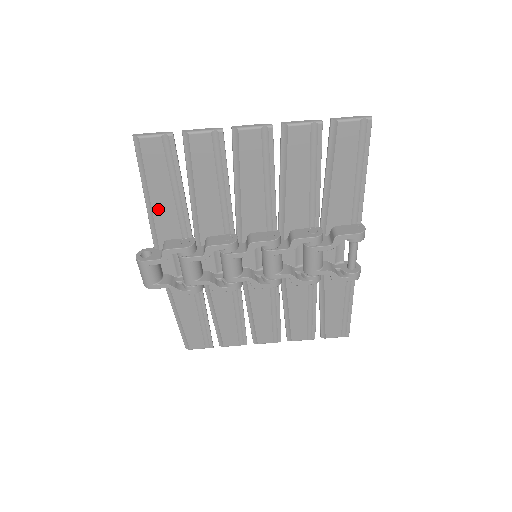
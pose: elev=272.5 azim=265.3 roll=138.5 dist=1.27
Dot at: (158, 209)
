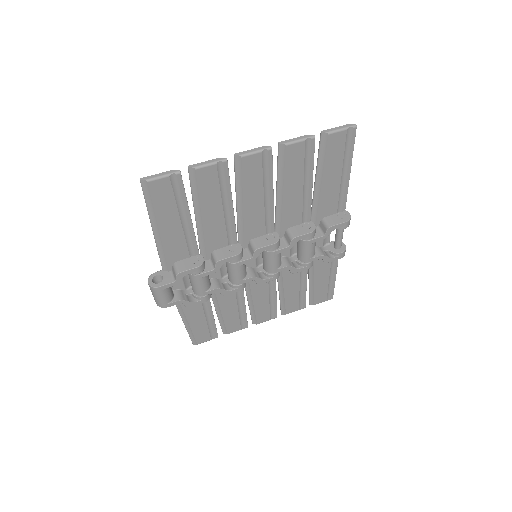
Dot at: (167, 238)
